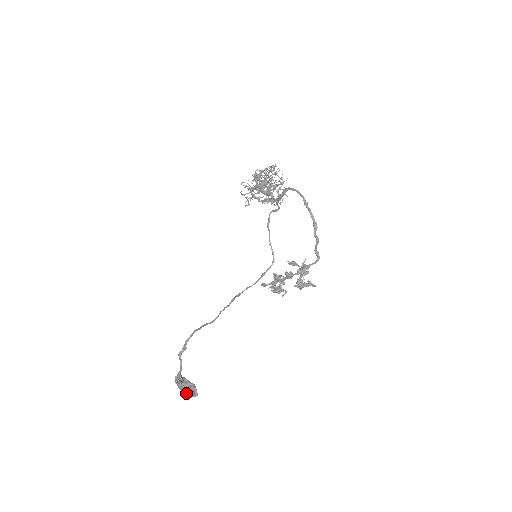
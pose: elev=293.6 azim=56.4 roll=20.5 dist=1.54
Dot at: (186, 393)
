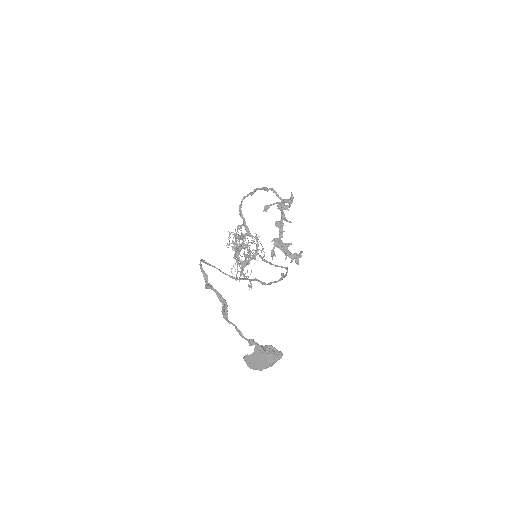
Dot at: (257, 345)
